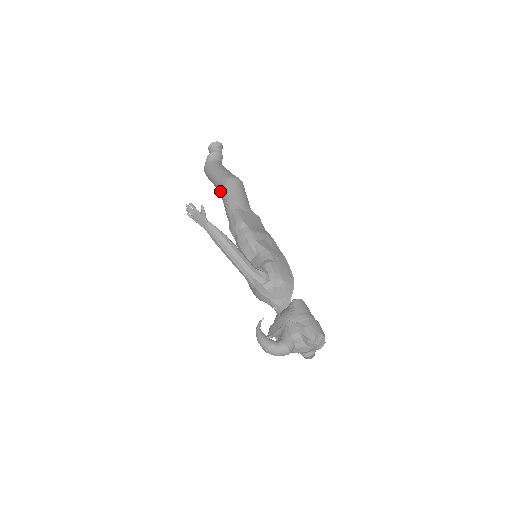
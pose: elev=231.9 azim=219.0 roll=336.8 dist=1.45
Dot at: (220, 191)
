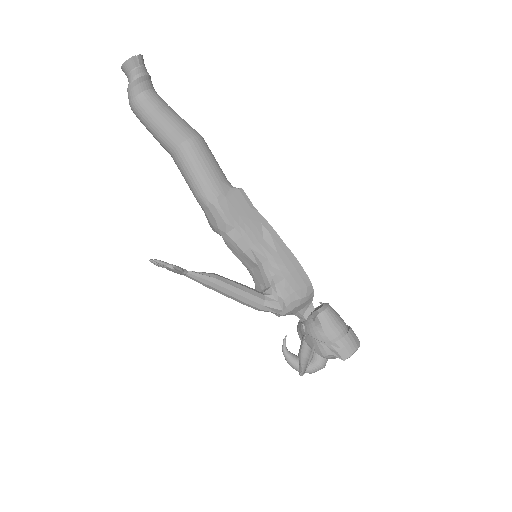
Dot at: (174, 161)
